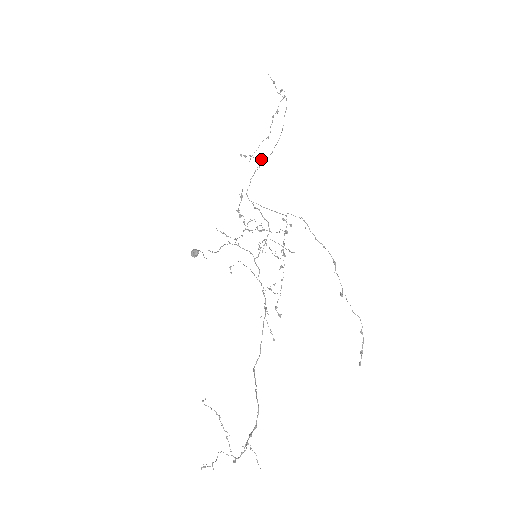
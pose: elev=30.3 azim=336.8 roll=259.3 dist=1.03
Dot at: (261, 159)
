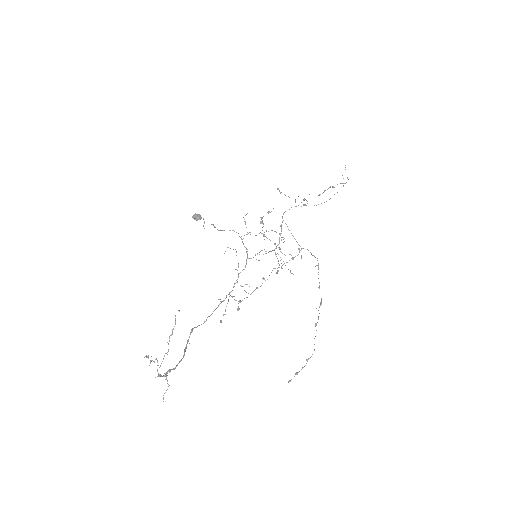
Dot at: occluded
